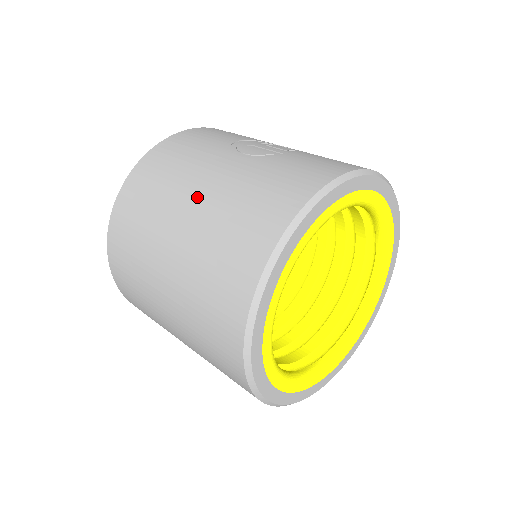
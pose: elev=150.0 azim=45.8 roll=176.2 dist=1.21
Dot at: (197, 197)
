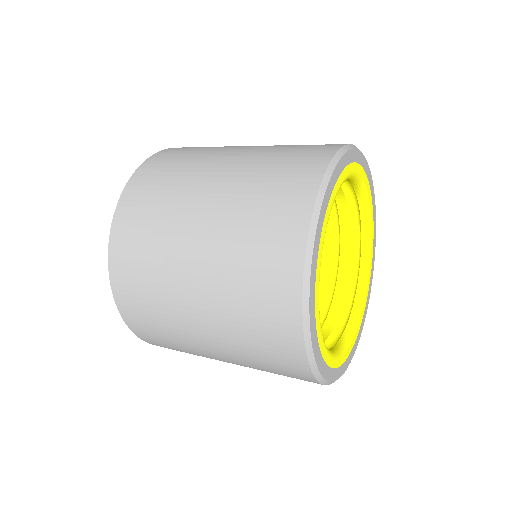
Dot at: occluded
